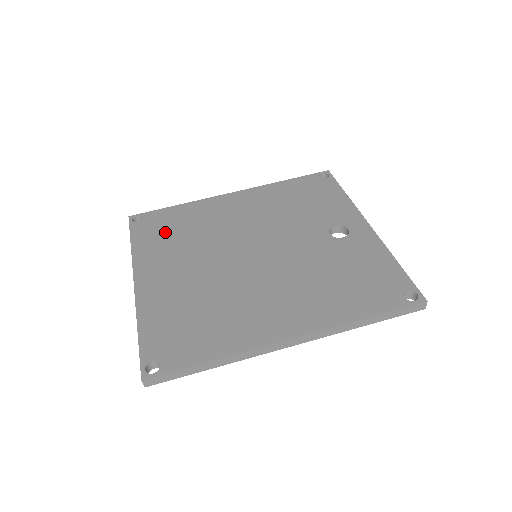
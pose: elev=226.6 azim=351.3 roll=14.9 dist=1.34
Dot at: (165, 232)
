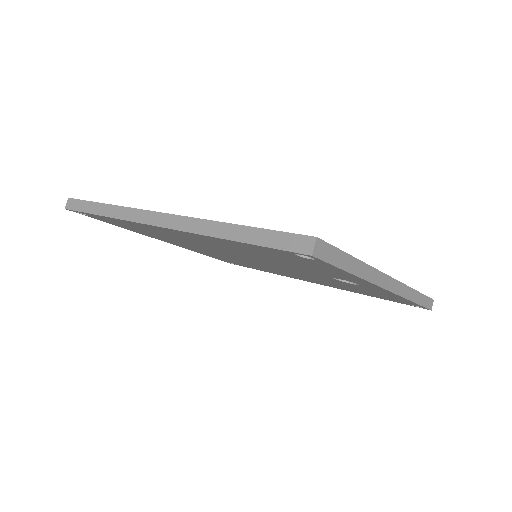
Dot at: occluded
